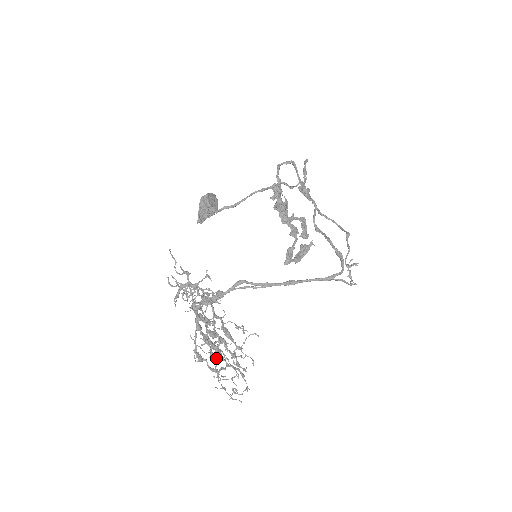
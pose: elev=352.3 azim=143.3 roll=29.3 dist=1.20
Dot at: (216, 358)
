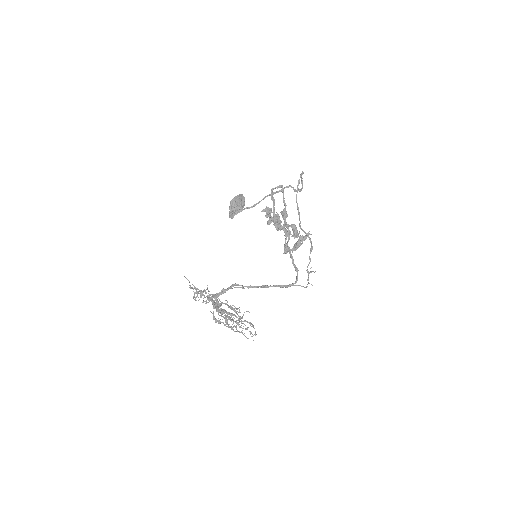
Dot at: (226, 324)
